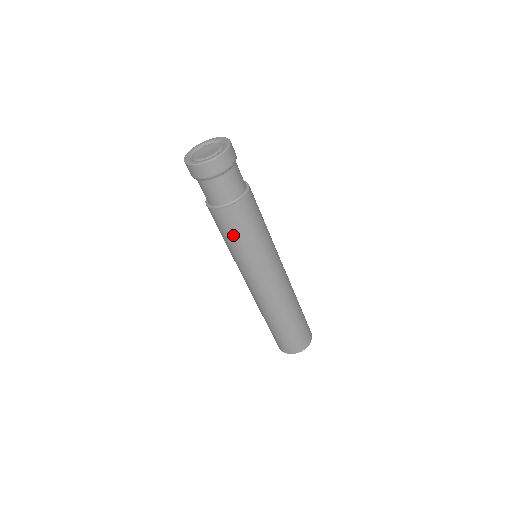
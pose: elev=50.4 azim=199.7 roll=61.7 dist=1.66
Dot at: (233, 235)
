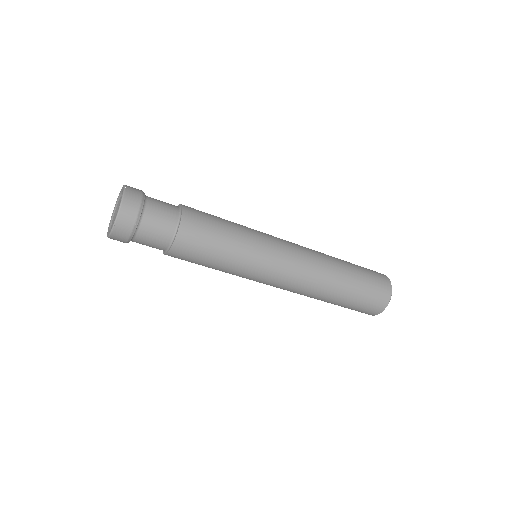
Dot at: (214, 246)
